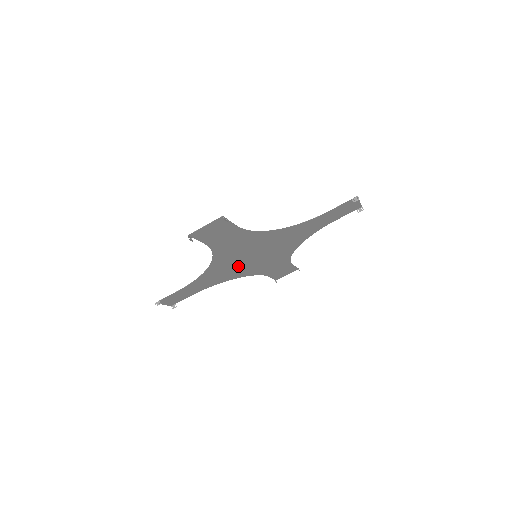
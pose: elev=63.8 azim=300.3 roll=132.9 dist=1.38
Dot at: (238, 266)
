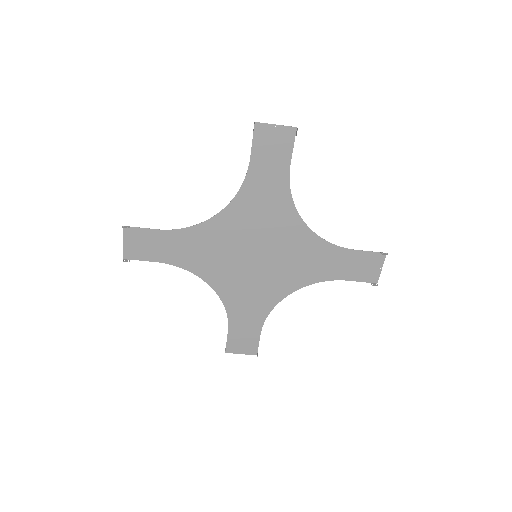
Dot at: (230, 256)
